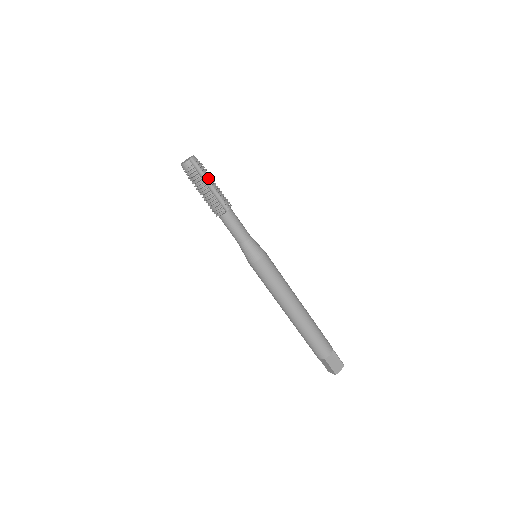
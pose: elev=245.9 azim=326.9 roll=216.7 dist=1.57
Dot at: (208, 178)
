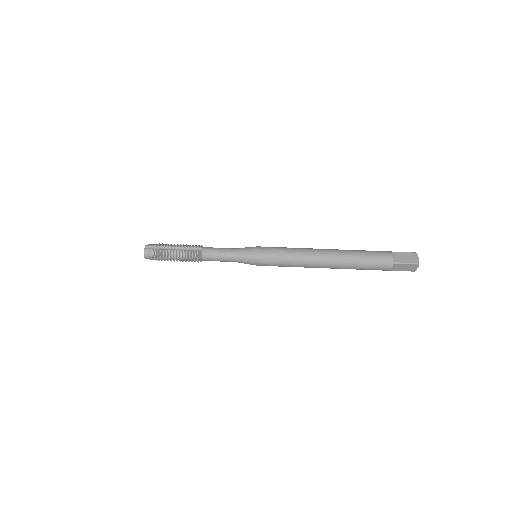
Dot at: (167, 246)
